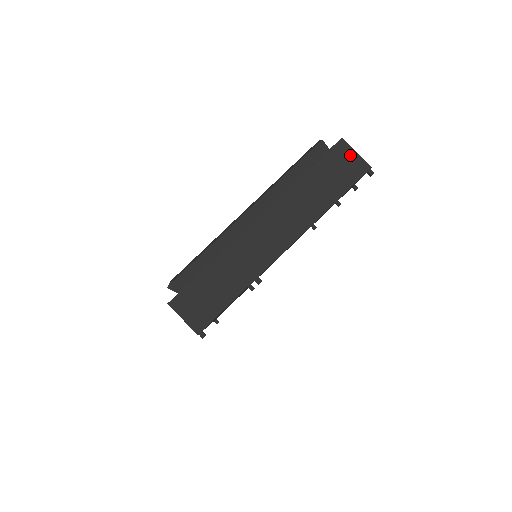
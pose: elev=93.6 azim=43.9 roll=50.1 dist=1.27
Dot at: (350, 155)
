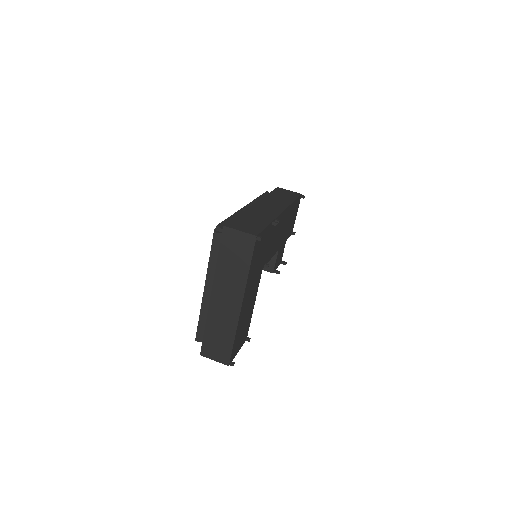
Dot at: (287, 191)
